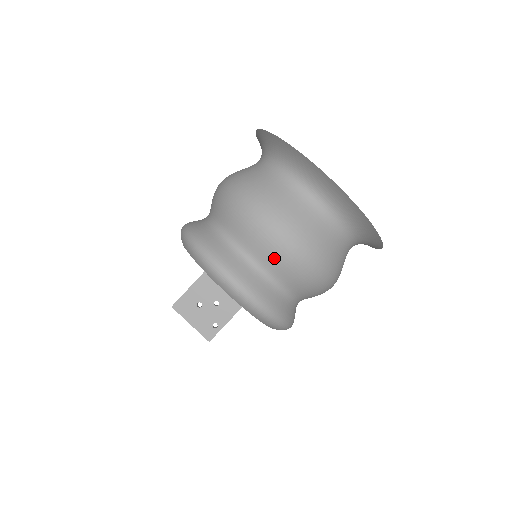
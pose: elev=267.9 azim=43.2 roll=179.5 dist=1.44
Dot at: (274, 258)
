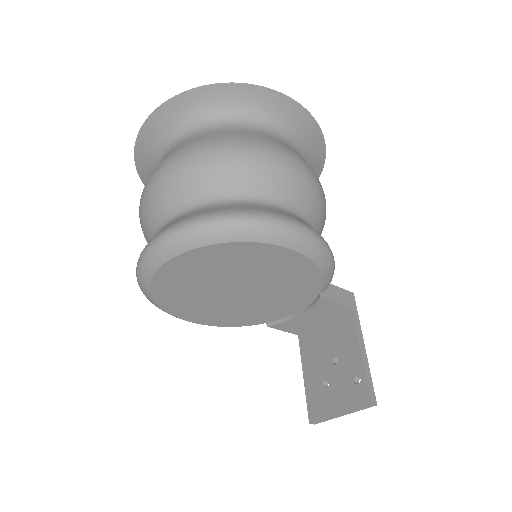
Dot at: (165, 196)
